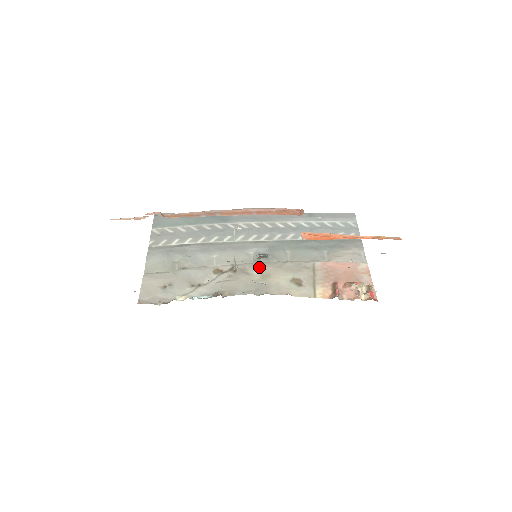
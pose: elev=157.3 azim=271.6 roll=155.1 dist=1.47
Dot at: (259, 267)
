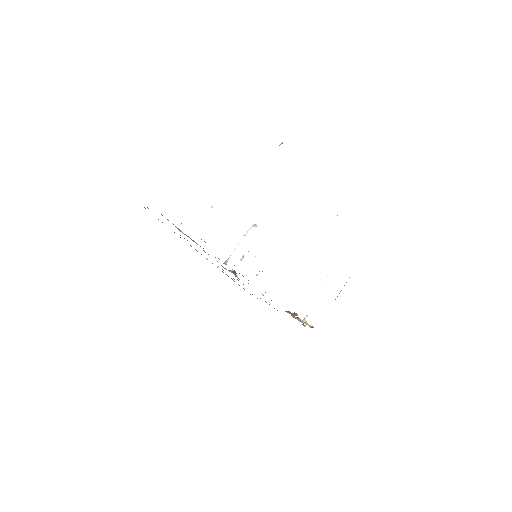
Dot at: occluded
